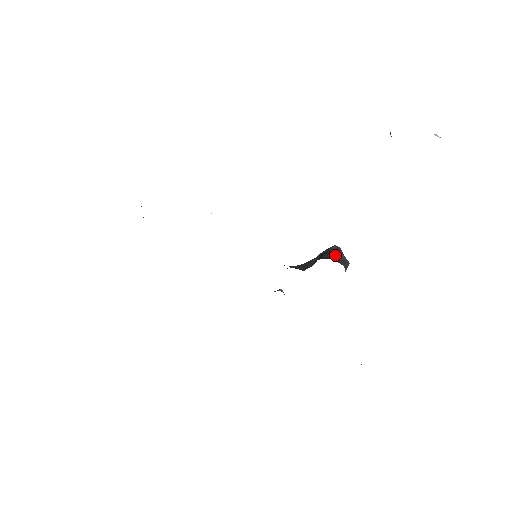
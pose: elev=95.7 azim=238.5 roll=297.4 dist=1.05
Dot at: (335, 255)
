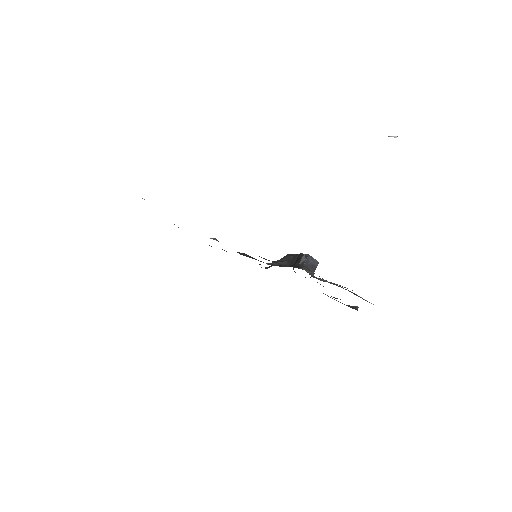
Dot at: (304, 263)
